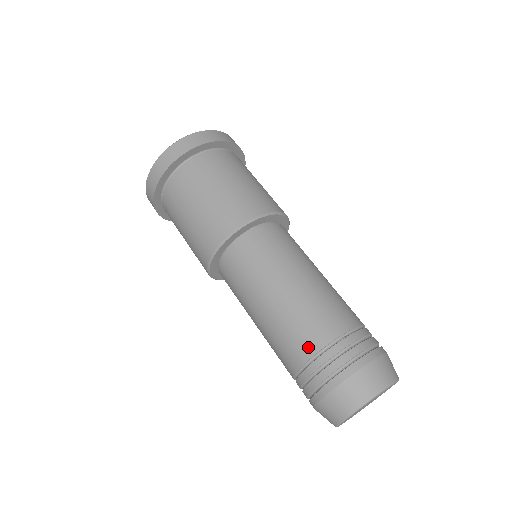
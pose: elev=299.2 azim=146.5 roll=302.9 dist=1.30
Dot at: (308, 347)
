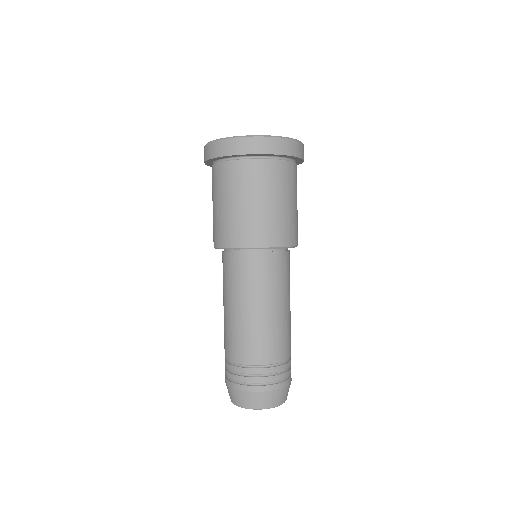
Dot at: (235, 356)
